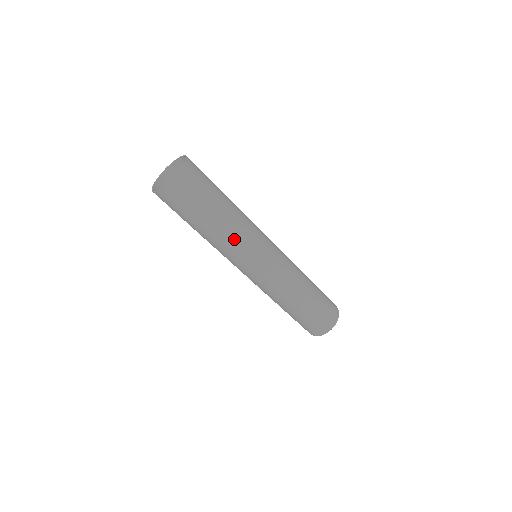
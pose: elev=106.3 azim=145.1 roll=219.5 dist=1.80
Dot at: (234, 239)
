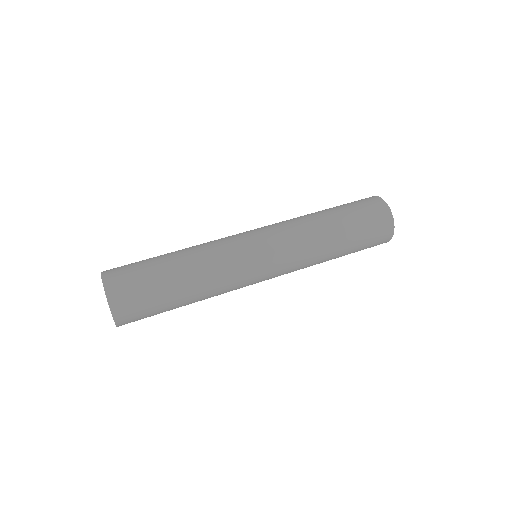
Dot at: (213, 269)
